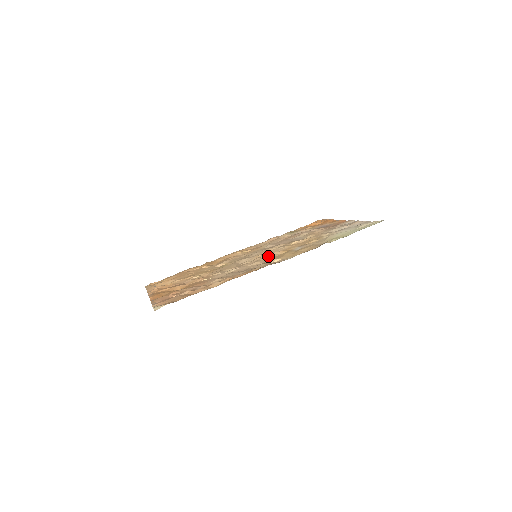
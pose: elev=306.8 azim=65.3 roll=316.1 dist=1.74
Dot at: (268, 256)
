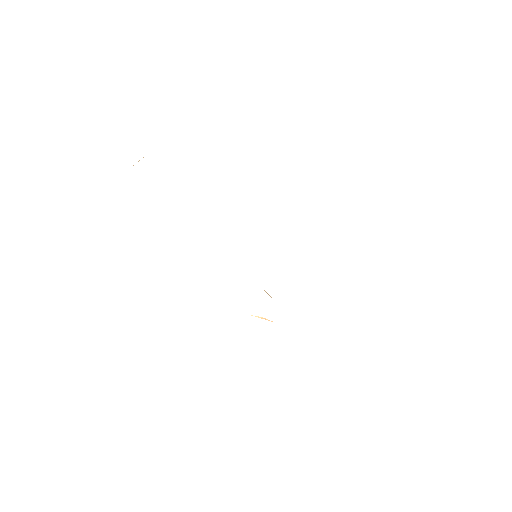
Dot at: occluded
